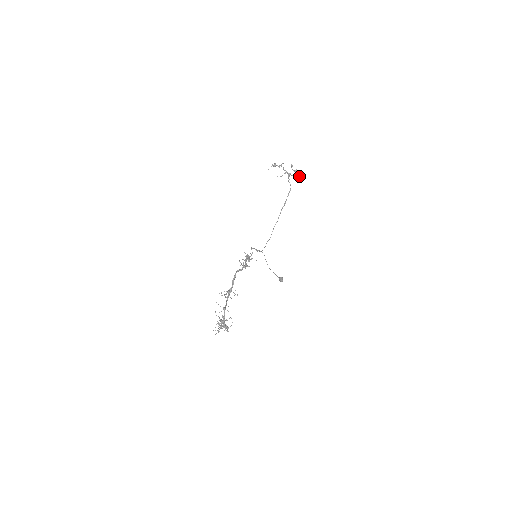
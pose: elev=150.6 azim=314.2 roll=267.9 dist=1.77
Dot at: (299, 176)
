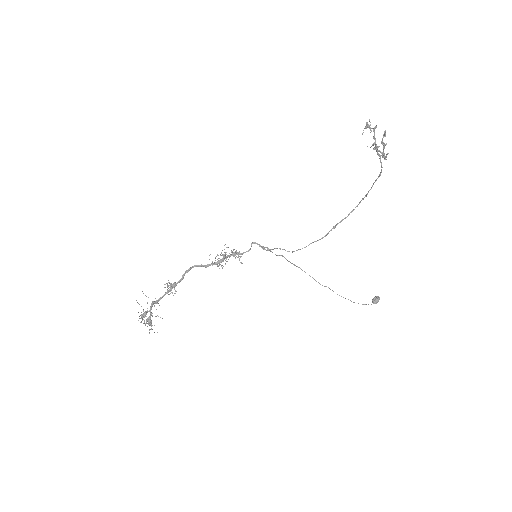
Dot at: (383, 156)
